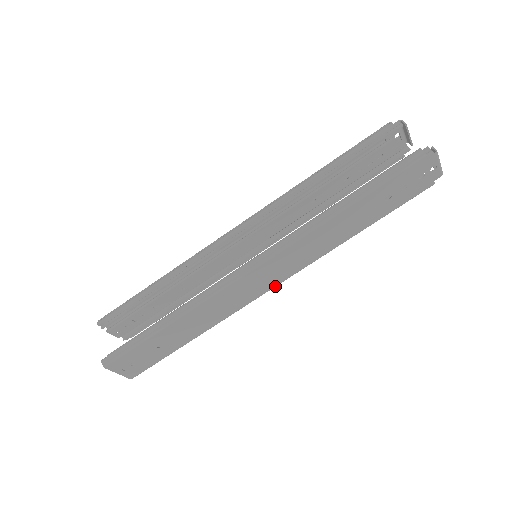
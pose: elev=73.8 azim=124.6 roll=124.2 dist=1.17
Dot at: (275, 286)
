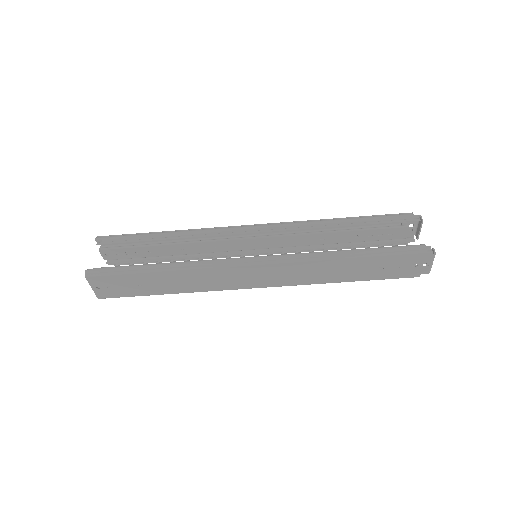
Dot at: (258, 287)
